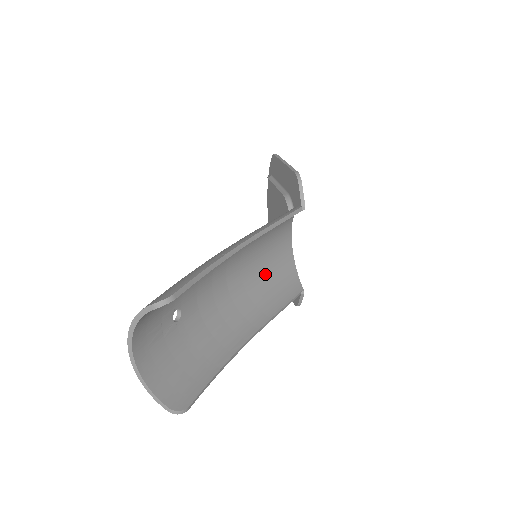
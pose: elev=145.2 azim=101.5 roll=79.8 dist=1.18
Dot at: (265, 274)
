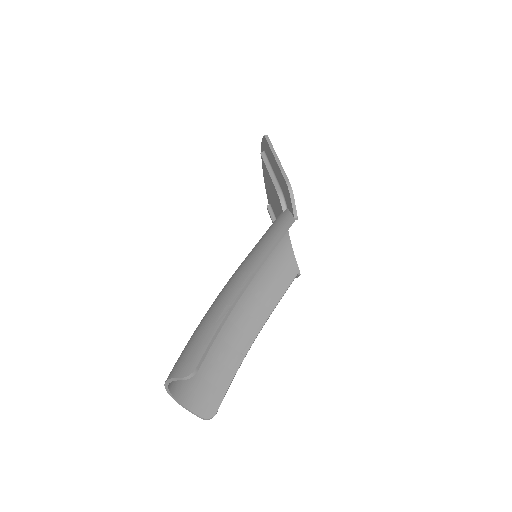
Dot at: (265, 267)
